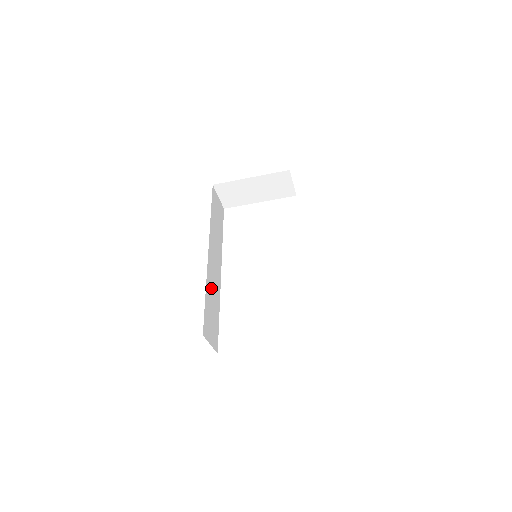
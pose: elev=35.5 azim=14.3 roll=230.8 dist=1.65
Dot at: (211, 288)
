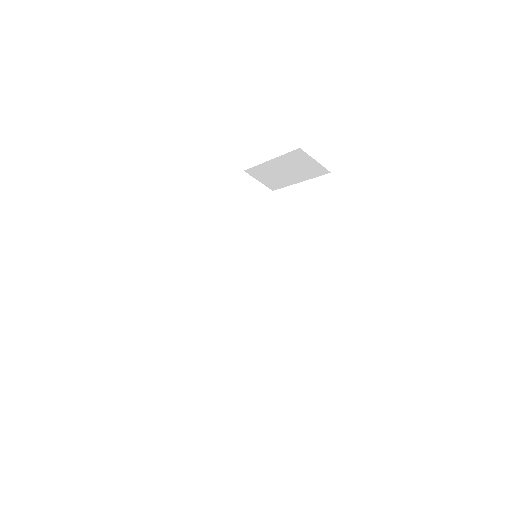
Dot at: (213, 289)
